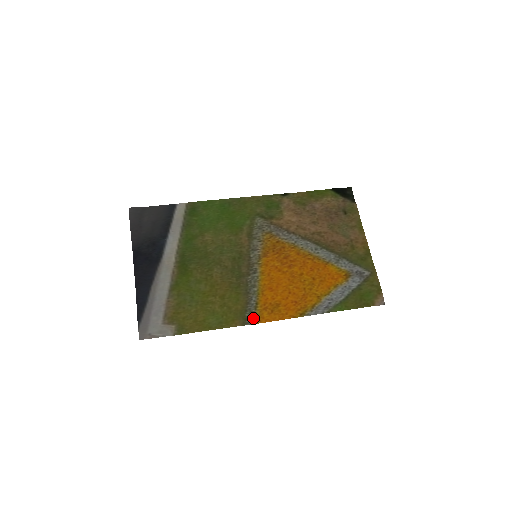
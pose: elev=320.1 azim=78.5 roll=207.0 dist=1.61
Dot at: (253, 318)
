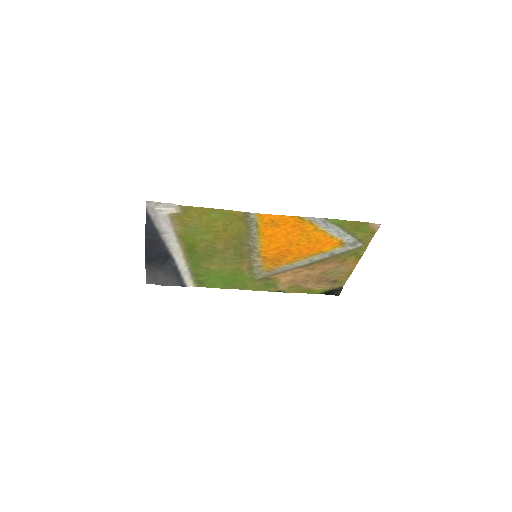
Dot at: (254, 217)
